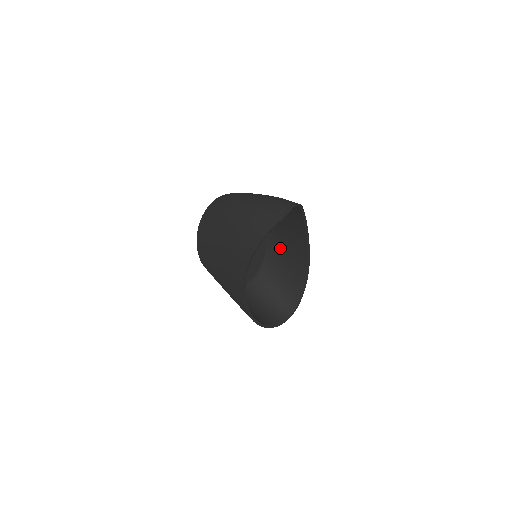
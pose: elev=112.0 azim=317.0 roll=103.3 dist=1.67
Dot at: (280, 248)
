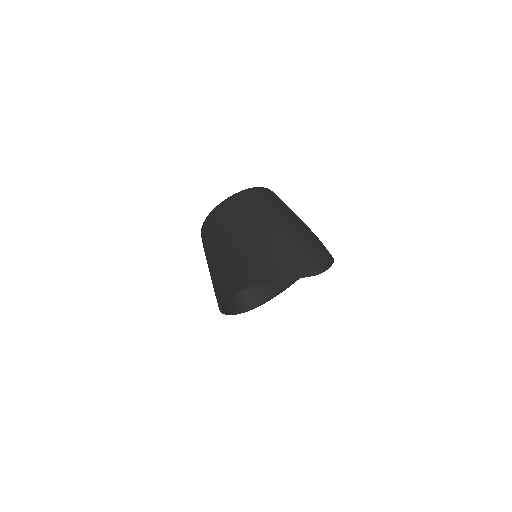
Dot at: occluded
